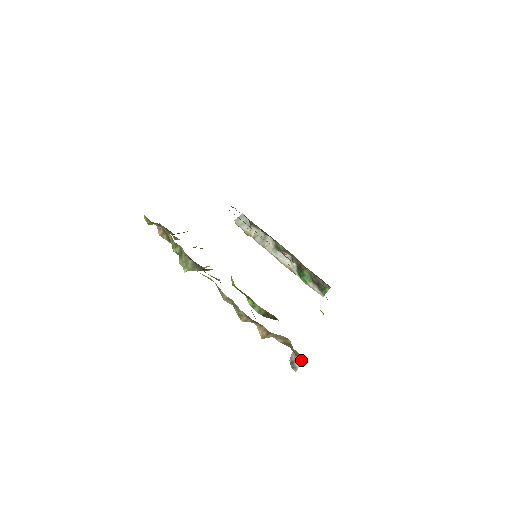
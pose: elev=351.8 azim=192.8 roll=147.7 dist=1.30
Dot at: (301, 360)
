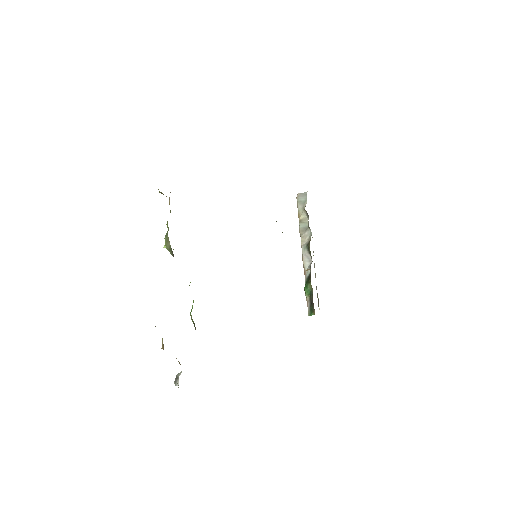
Dot at: occluded
